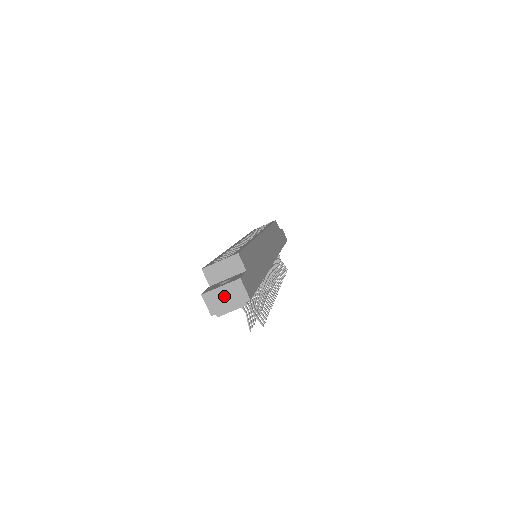
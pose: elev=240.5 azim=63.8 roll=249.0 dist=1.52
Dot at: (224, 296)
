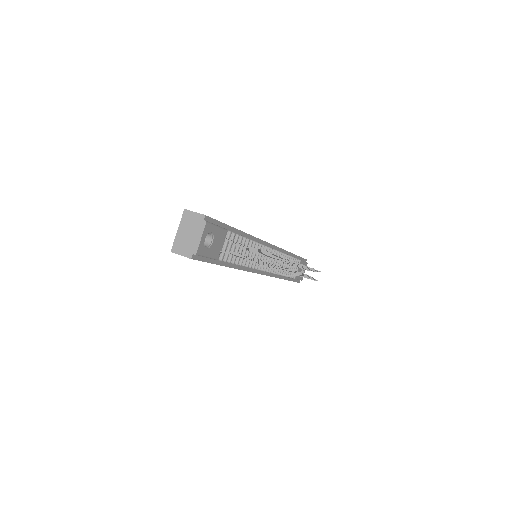
Dot at: (186, 234)
